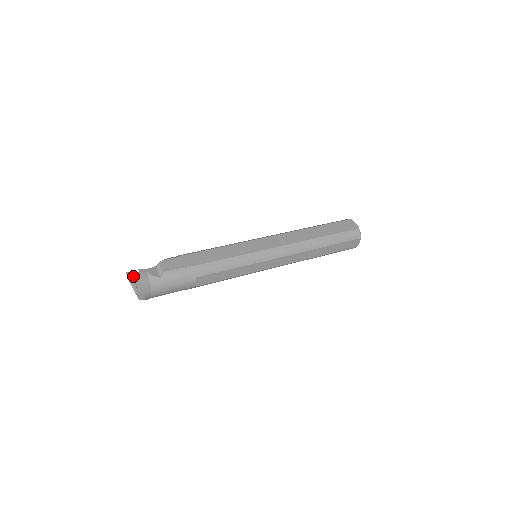
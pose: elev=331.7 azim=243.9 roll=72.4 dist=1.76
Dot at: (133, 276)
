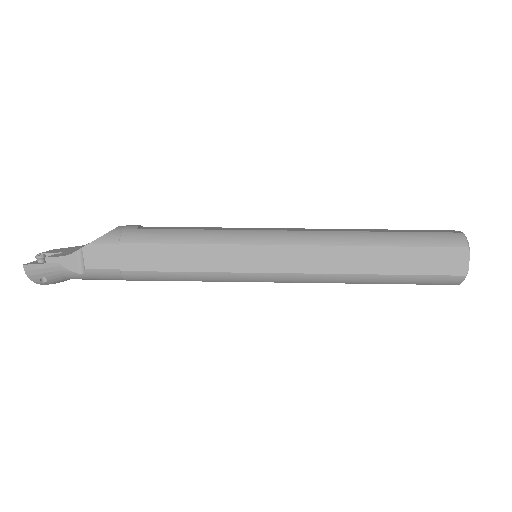
Dot at: (35, 270)
